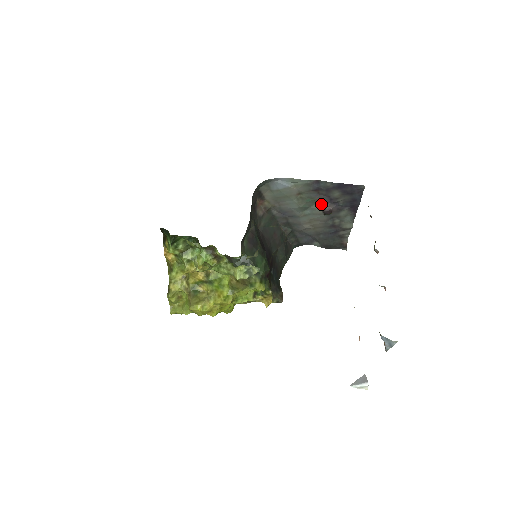
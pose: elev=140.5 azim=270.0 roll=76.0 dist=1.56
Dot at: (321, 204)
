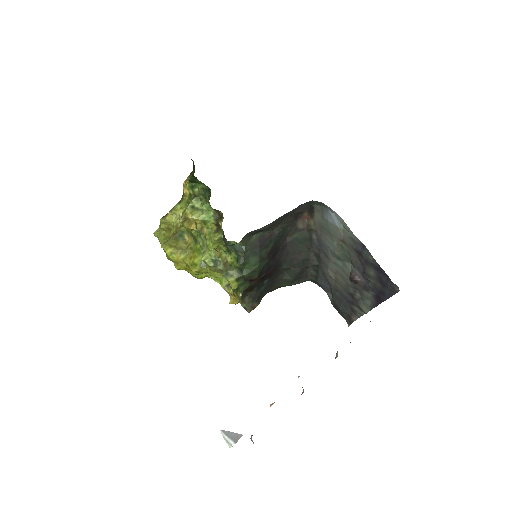
Dot at: (354, 268)
